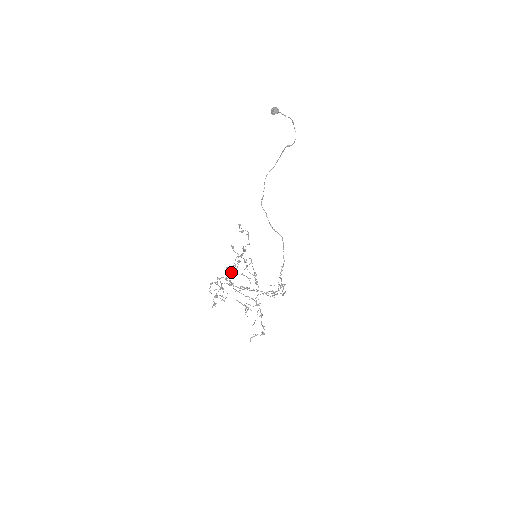
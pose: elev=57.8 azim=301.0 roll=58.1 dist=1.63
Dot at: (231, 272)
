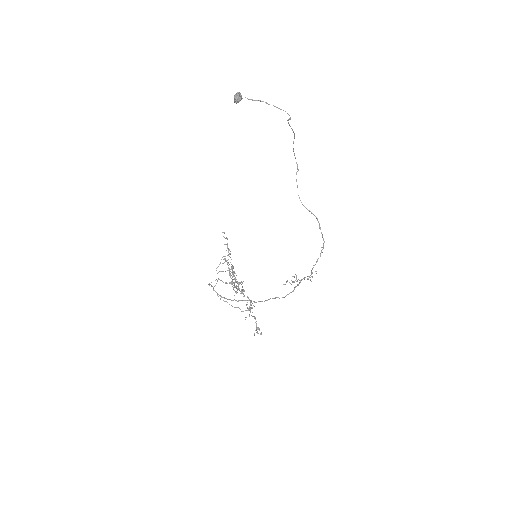
Dot at: (234, 271)
